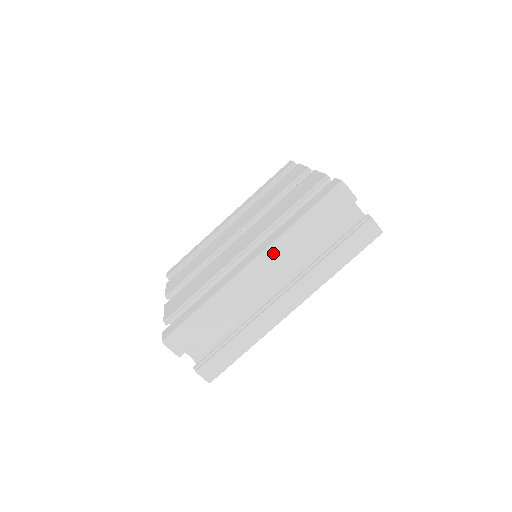
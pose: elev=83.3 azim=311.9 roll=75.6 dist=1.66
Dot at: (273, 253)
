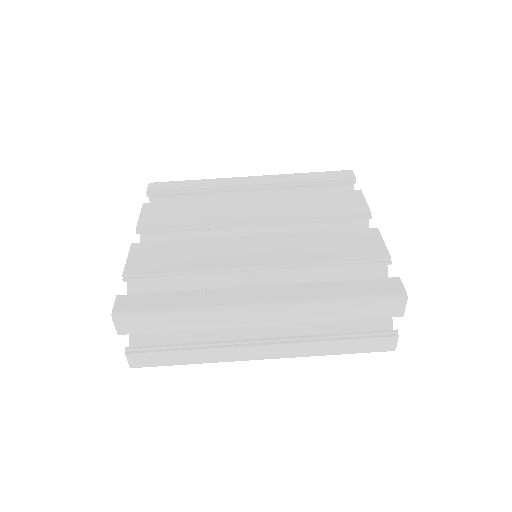
Dot at: (288, 310)
